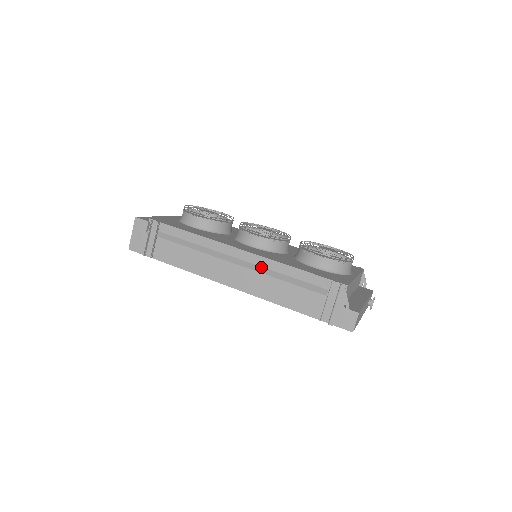
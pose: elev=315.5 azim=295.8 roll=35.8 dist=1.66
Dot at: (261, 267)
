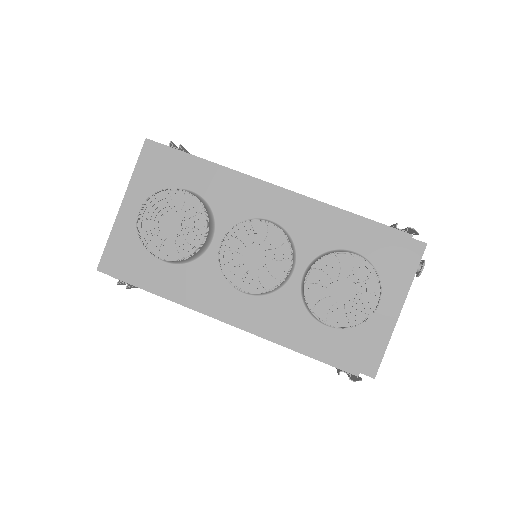
Dot at: occluded
